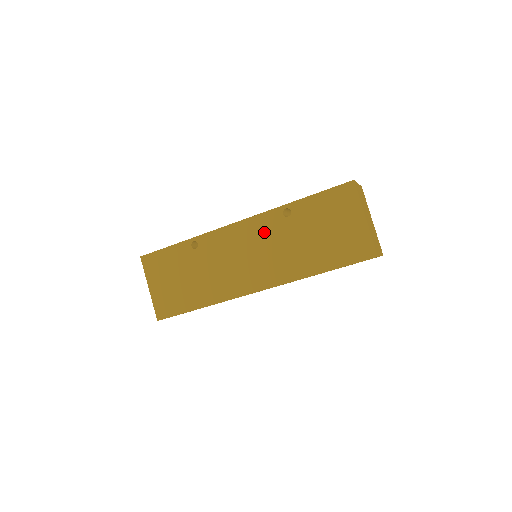
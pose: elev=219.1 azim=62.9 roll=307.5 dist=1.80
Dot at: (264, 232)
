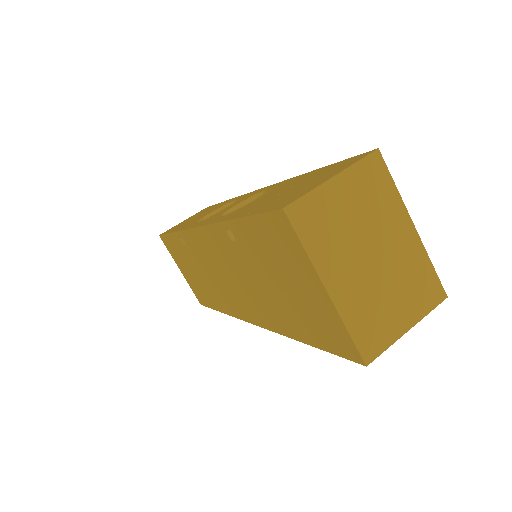
Dot at: (223, 253)
